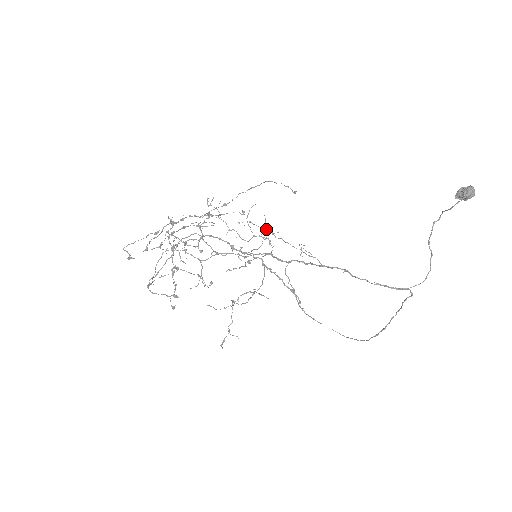
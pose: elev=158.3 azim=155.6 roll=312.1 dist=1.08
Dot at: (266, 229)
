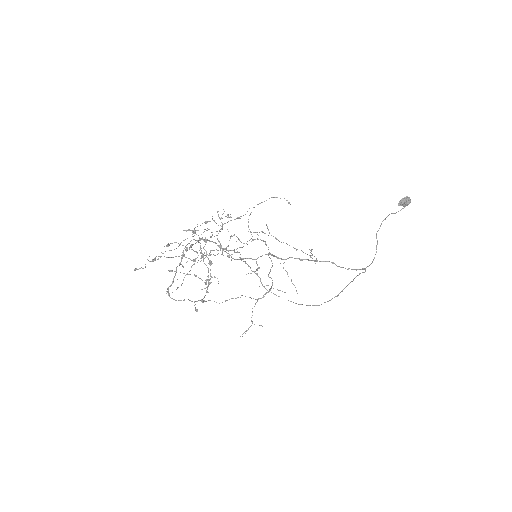
Dot at: (271, 235)
